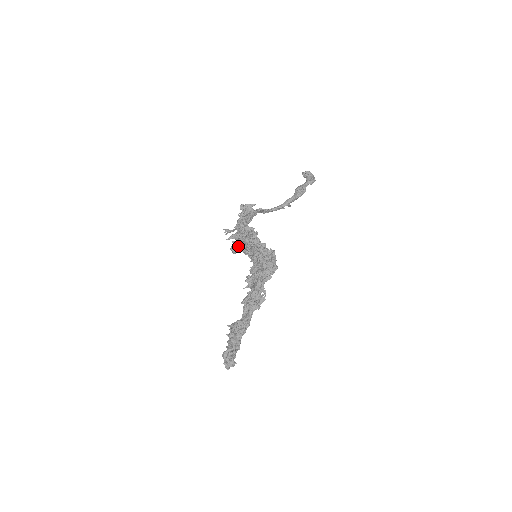
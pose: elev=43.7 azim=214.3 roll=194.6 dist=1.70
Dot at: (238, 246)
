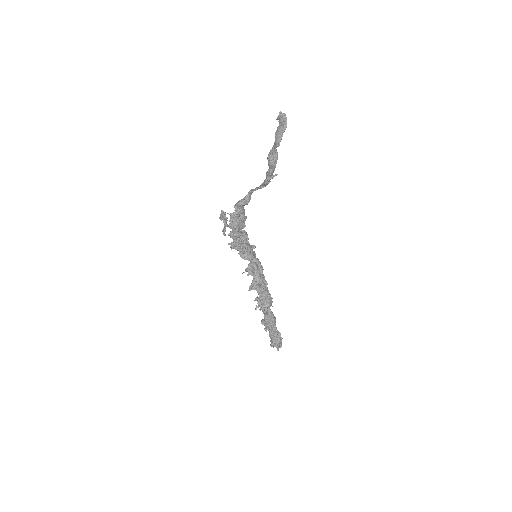
Dot at: occluded
